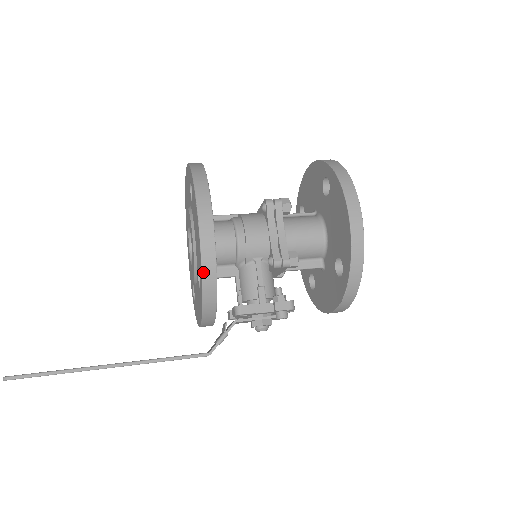
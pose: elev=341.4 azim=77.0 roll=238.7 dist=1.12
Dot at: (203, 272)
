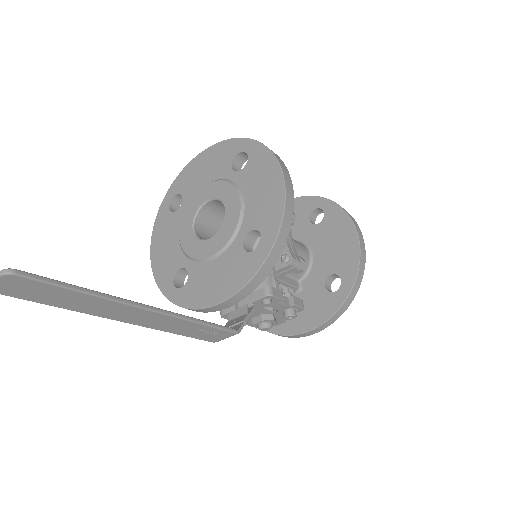
Dot at: (282, 226)
